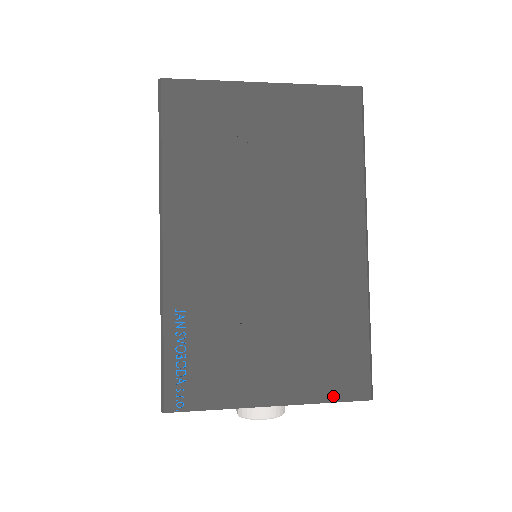
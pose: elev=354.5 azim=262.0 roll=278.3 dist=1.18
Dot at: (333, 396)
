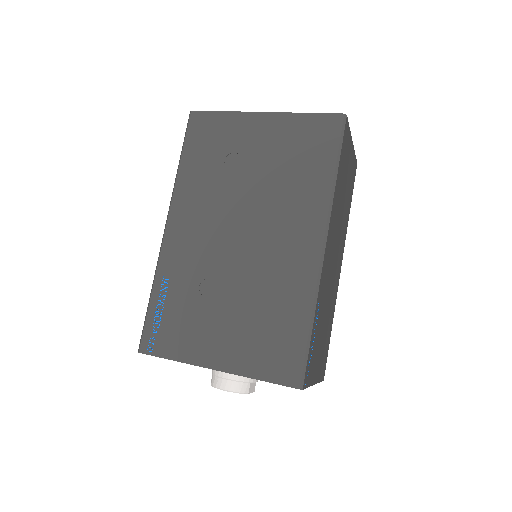
Dot at: (266, 376)
